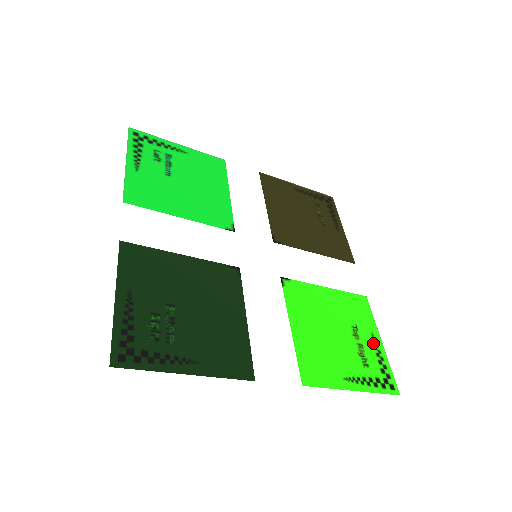
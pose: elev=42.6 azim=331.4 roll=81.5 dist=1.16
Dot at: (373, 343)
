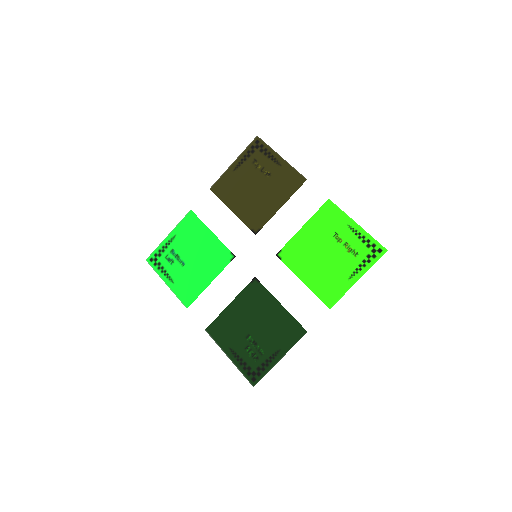
Dot at: (352, 232)
